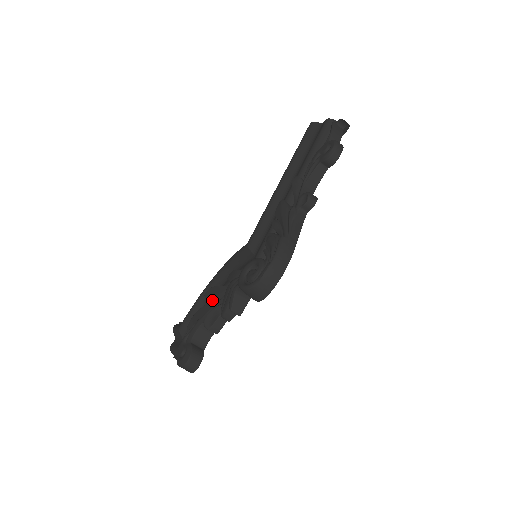
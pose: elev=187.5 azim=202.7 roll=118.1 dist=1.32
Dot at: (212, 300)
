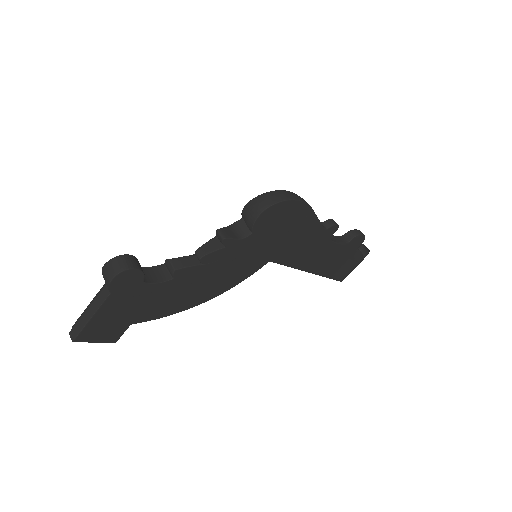
Dot at: occluded
